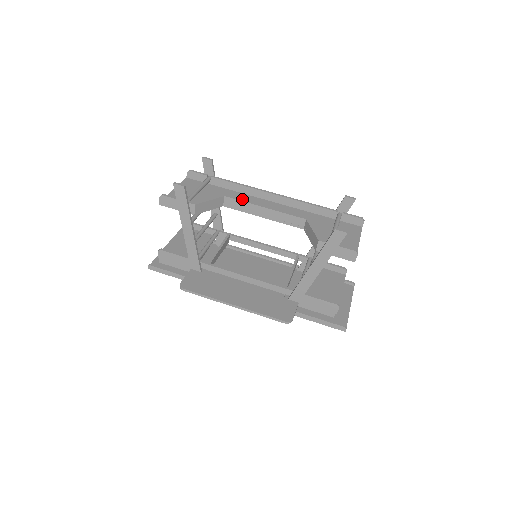
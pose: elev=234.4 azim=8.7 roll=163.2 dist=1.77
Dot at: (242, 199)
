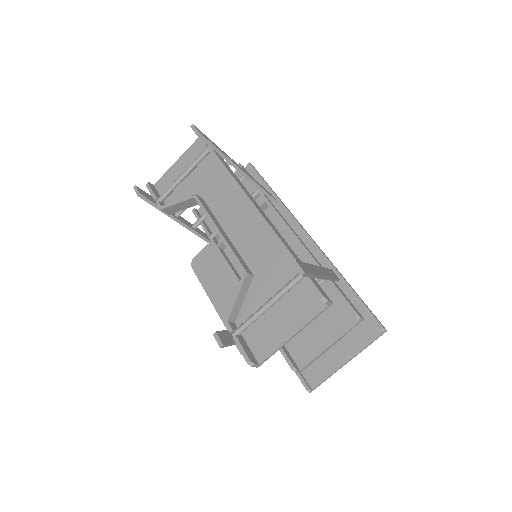
Dot at: (225, 195)
